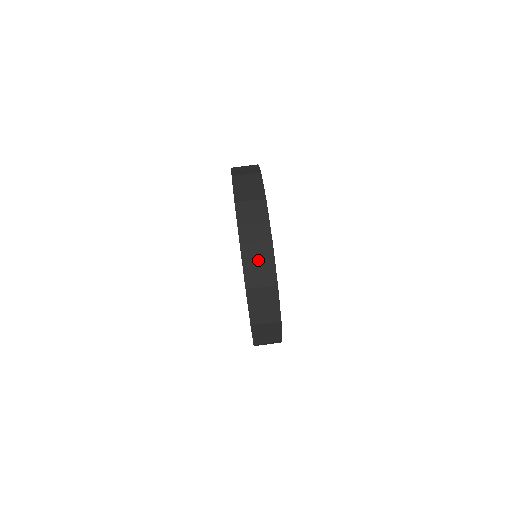
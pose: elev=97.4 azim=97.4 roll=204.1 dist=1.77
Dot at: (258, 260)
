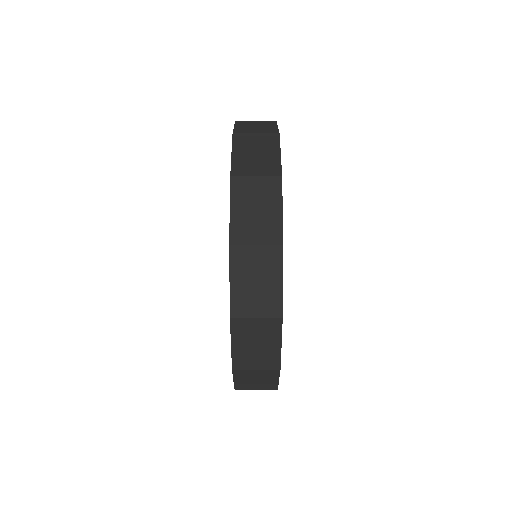
Dot at: occluded
